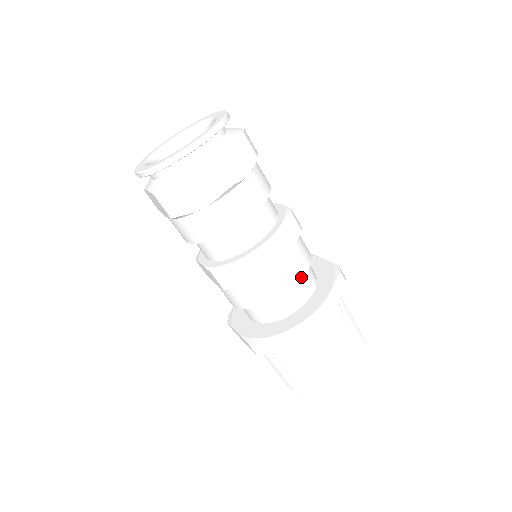
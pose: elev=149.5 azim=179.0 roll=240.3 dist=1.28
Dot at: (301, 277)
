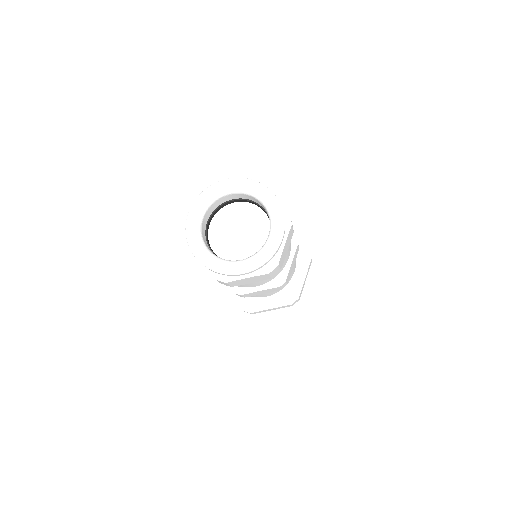
Dot at: occluded
